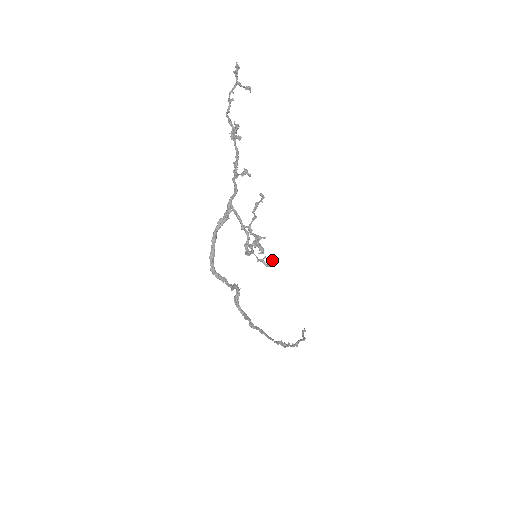
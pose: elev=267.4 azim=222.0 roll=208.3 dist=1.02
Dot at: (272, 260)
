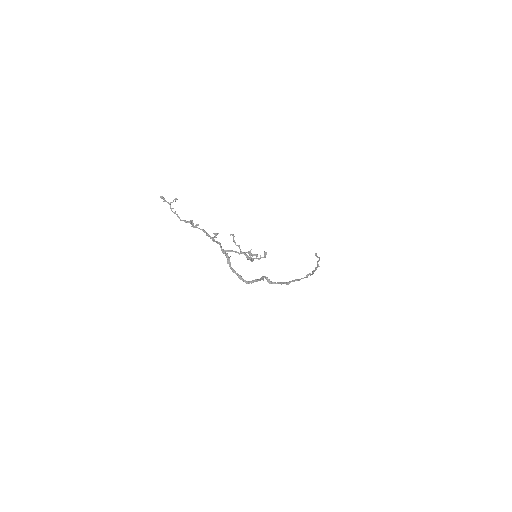
Dot at: (264, 253)
